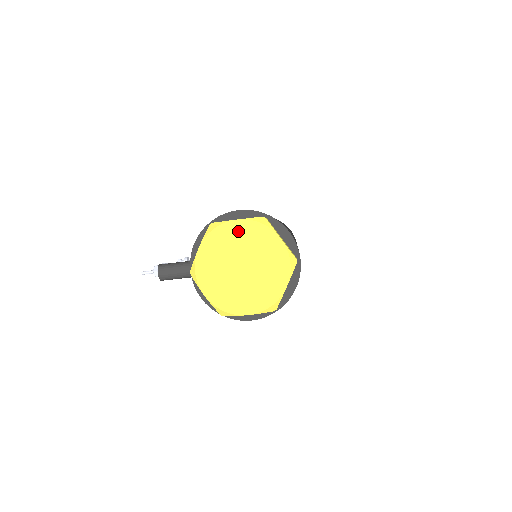
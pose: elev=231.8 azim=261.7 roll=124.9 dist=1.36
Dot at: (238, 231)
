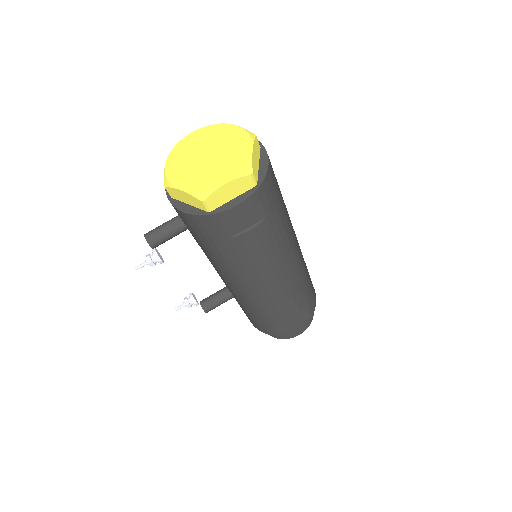
Dot at: (196, 137)
